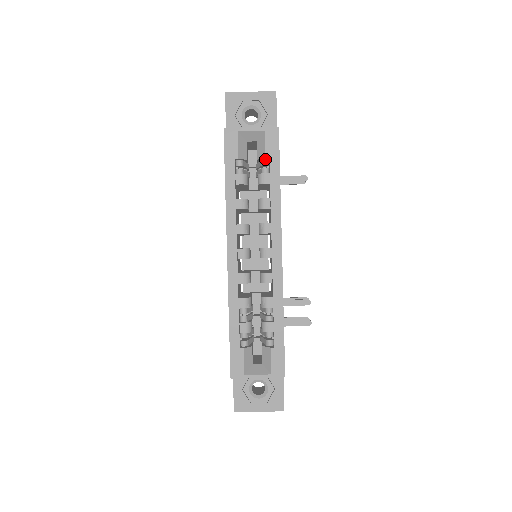
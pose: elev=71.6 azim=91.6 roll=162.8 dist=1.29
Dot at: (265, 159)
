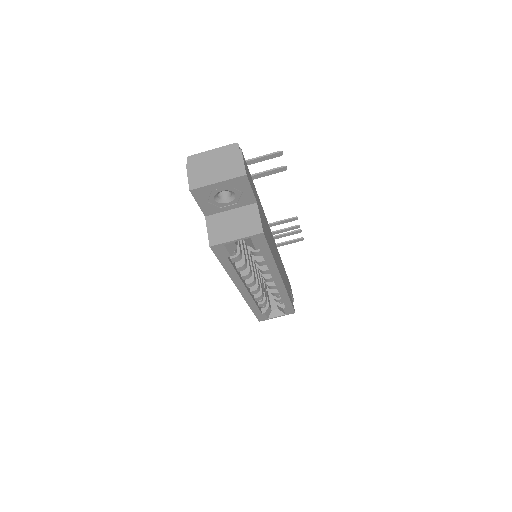
Dot at: occluded
